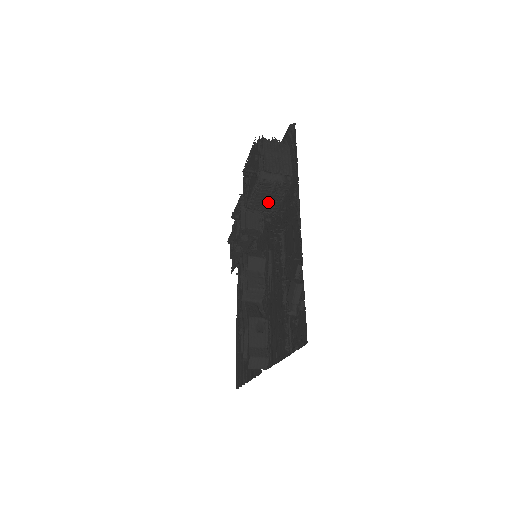
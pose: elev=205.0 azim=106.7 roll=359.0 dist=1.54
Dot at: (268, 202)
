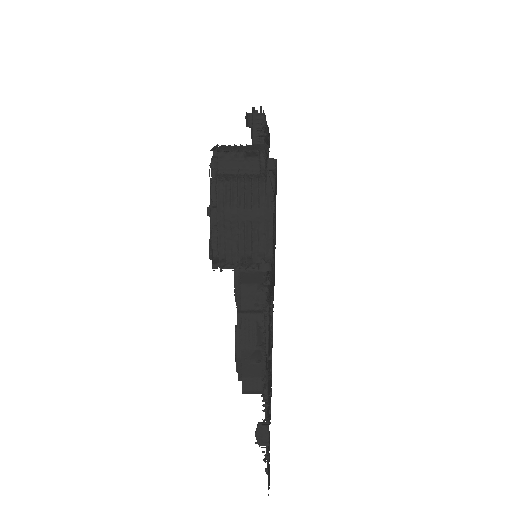
Dot at: occluded
